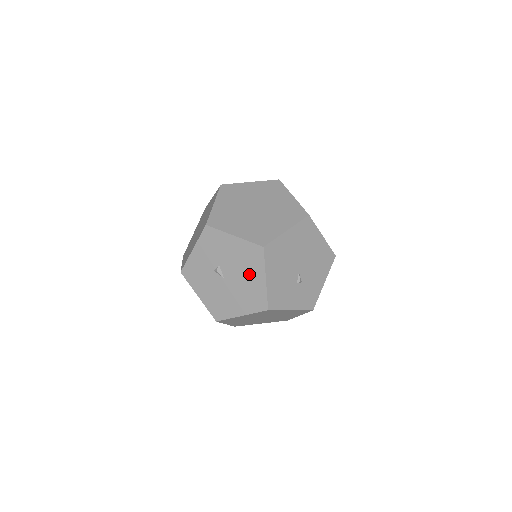
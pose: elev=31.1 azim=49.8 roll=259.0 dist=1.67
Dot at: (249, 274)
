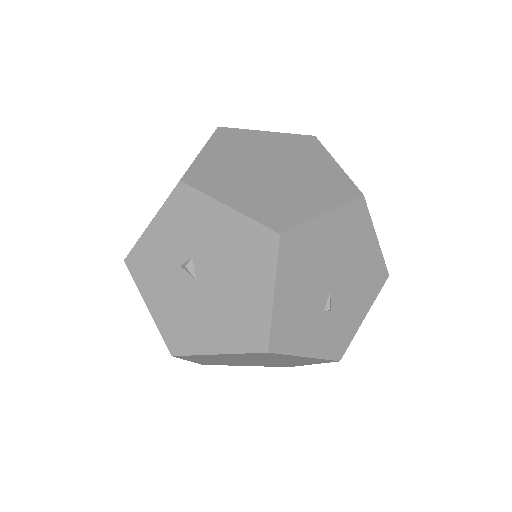
Dot at: (244, 281)
